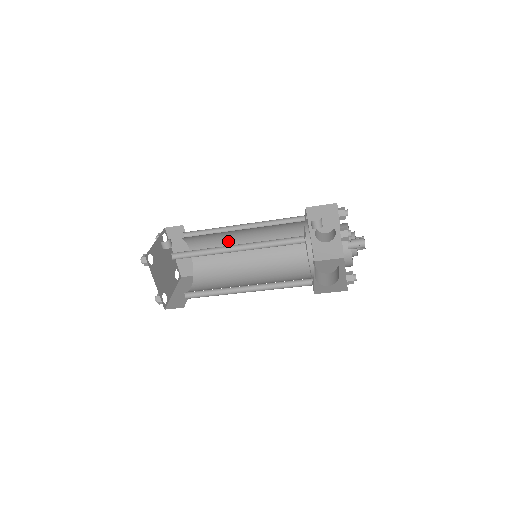
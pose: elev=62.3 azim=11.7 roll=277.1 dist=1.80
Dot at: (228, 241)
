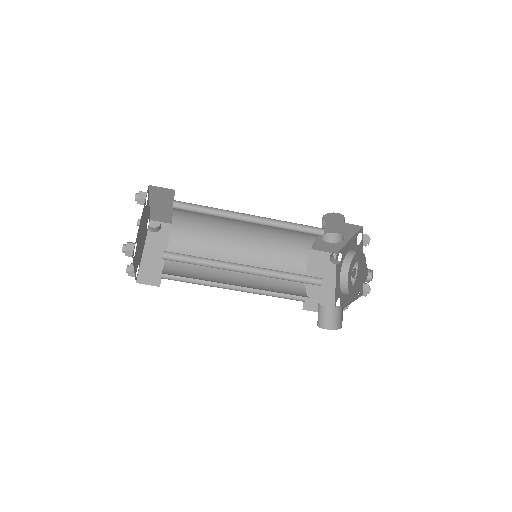
Dot at: (225, 218)
